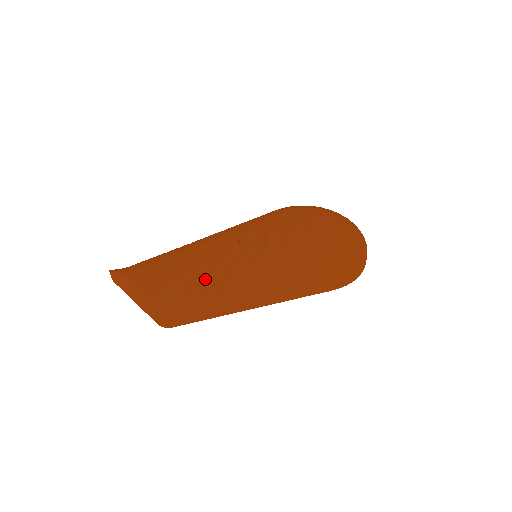
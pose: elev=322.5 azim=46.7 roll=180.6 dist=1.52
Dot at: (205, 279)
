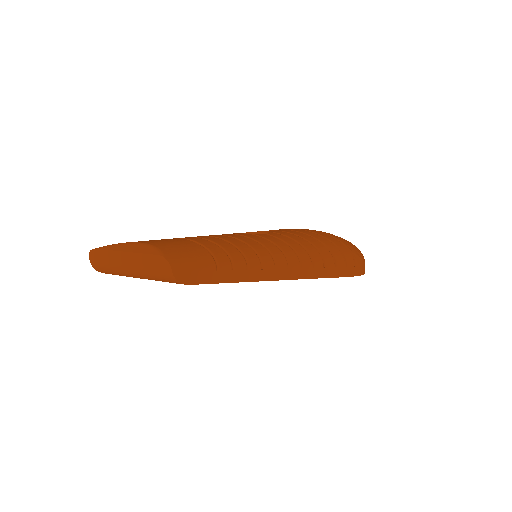
Dot at: (219, 243)
